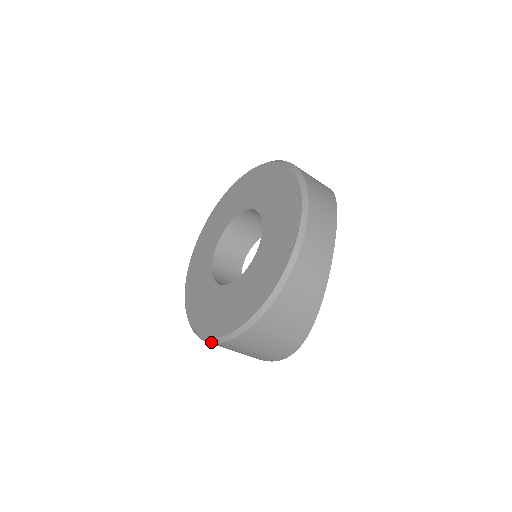
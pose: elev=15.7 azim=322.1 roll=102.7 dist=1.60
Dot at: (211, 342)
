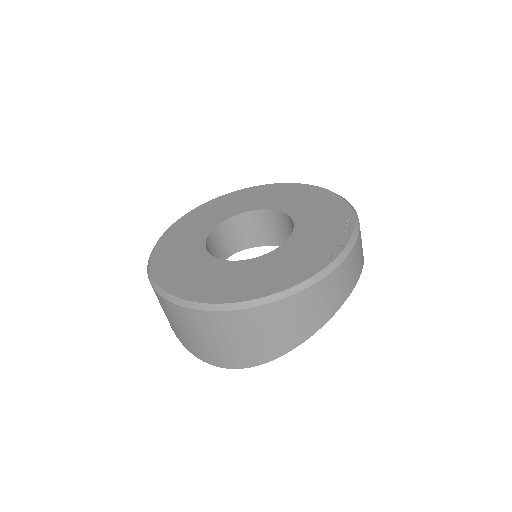
Dot at: (182, 305)
